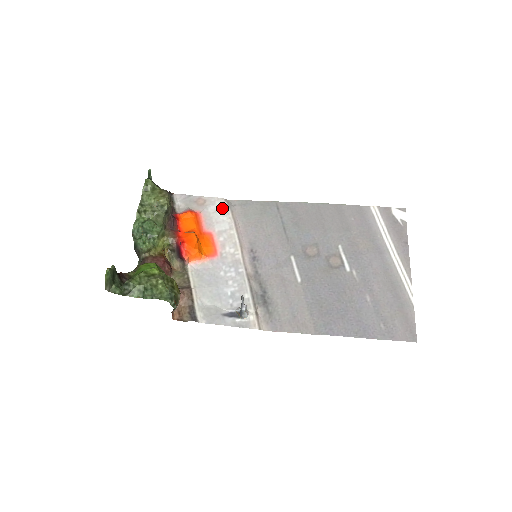
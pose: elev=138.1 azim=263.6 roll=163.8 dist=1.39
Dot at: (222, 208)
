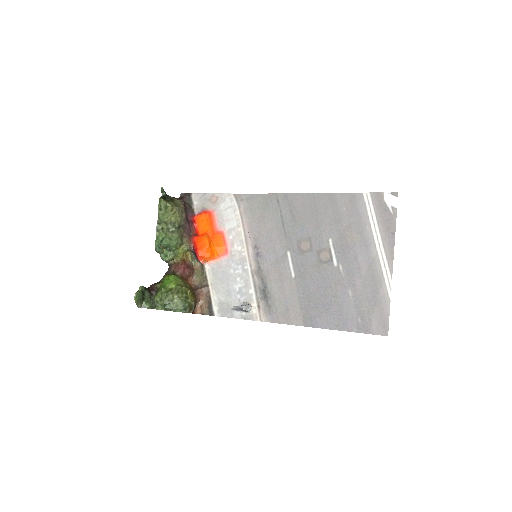
Dot at: (231, 205)
